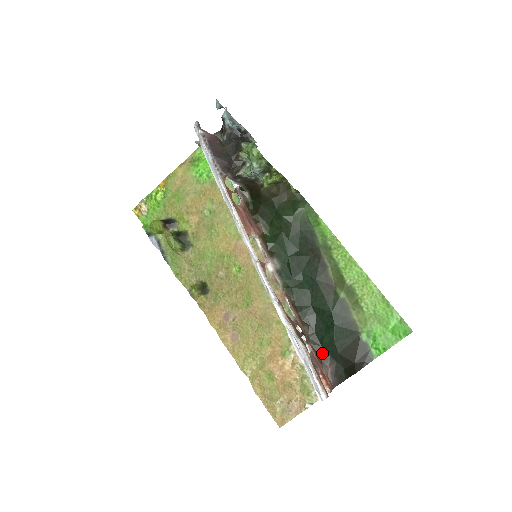
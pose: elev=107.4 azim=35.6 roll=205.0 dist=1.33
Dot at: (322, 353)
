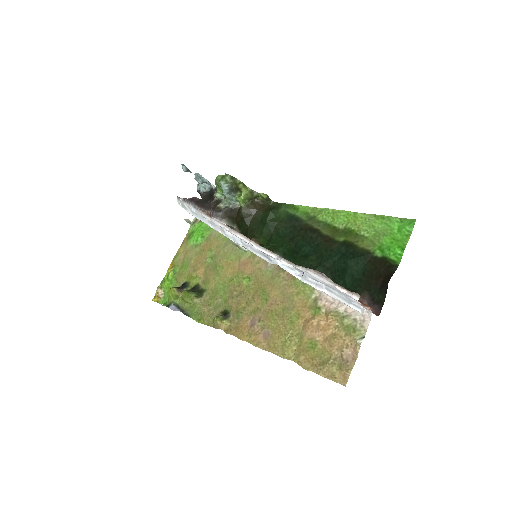
Dot at: occluded
